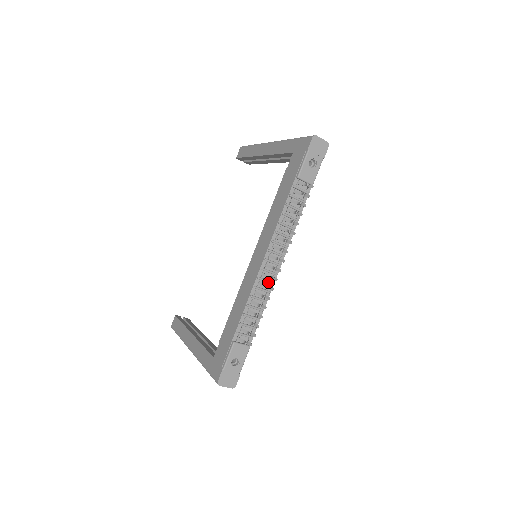
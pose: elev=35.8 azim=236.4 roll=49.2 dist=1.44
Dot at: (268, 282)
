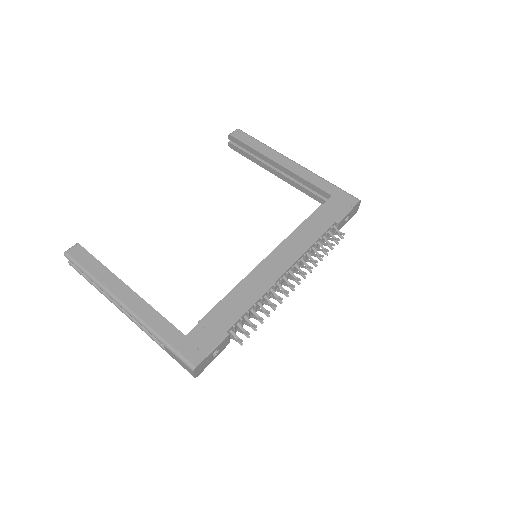
Dot at: occluded
